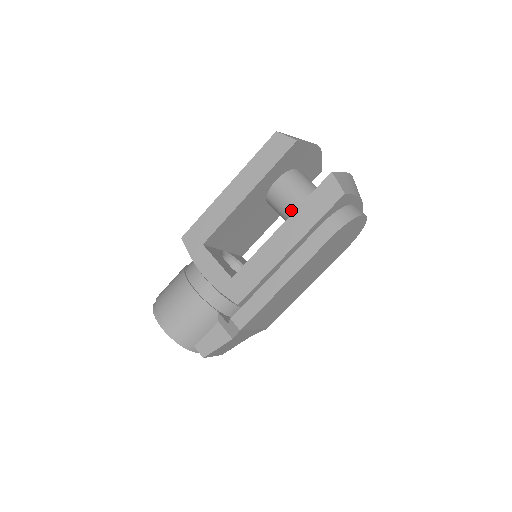
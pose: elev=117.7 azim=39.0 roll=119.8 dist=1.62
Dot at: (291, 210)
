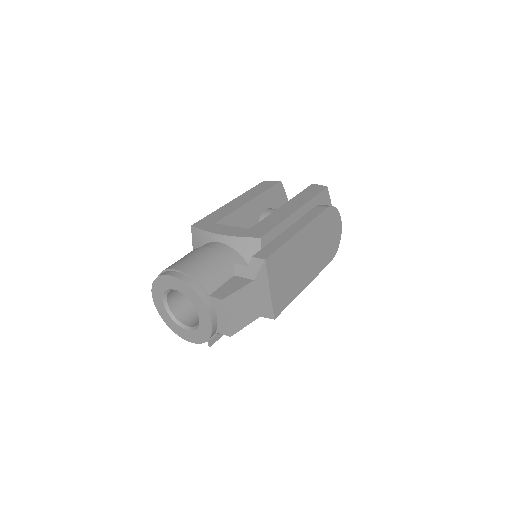
Dot at: occluded
